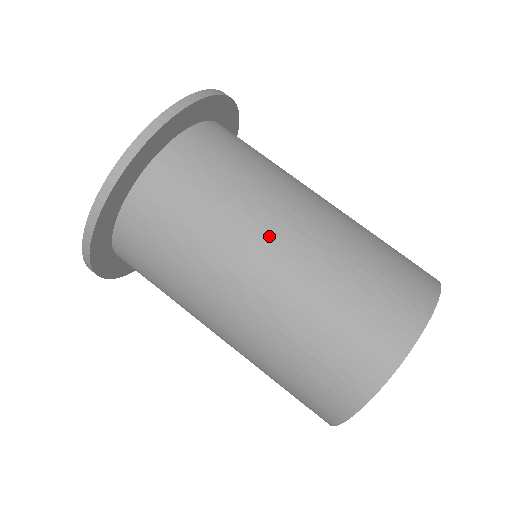
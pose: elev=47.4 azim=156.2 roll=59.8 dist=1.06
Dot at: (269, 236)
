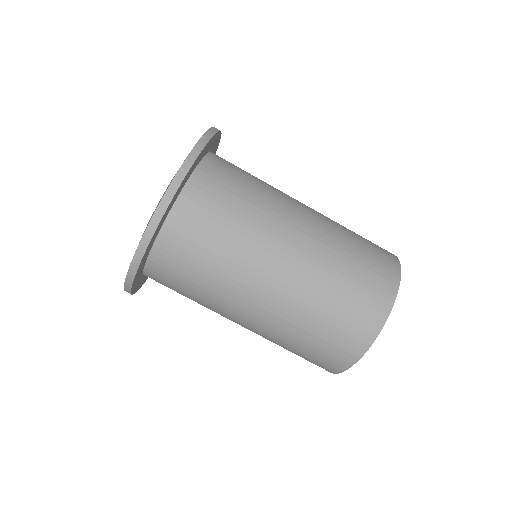
Dot at: (254, 293)
